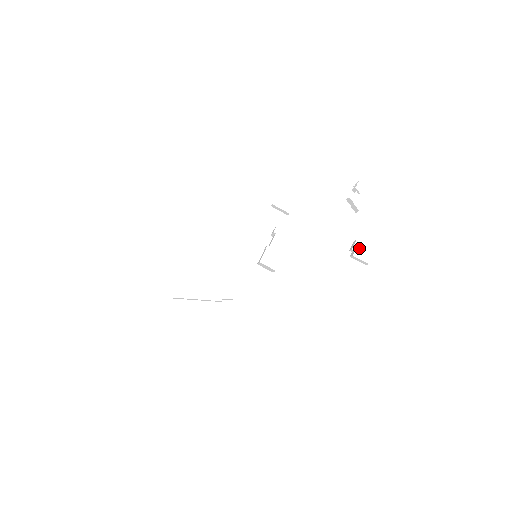
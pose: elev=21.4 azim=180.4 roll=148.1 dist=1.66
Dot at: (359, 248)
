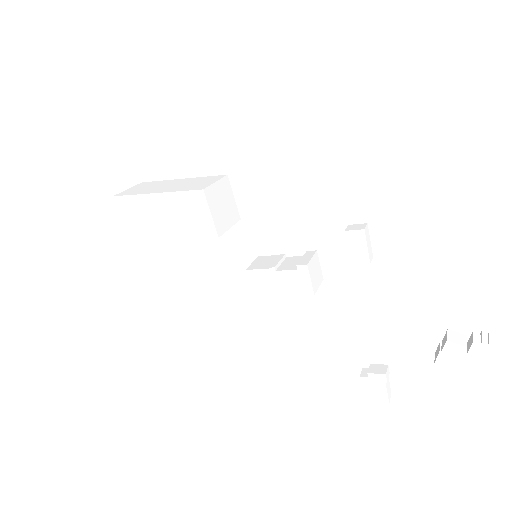
Dot at: (377, 381)
